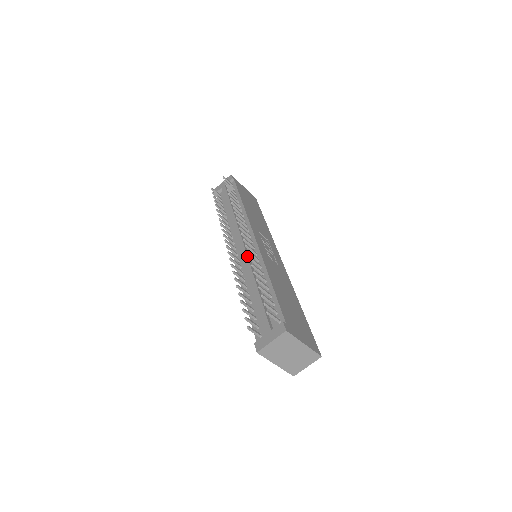
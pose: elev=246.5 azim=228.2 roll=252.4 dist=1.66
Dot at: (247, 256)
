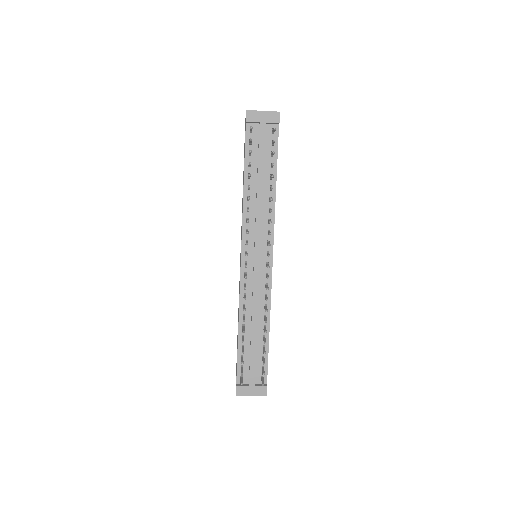
Dot at: (259, 286)
